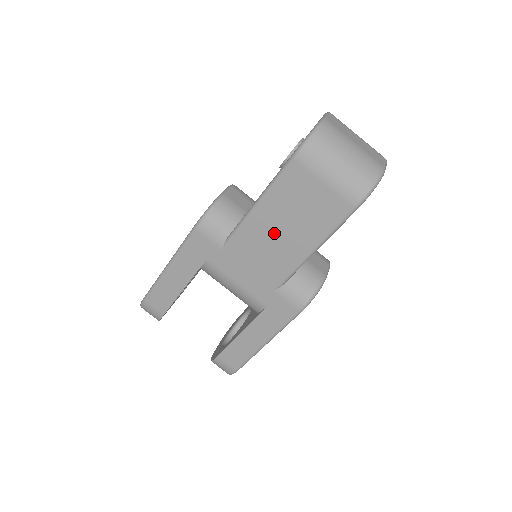
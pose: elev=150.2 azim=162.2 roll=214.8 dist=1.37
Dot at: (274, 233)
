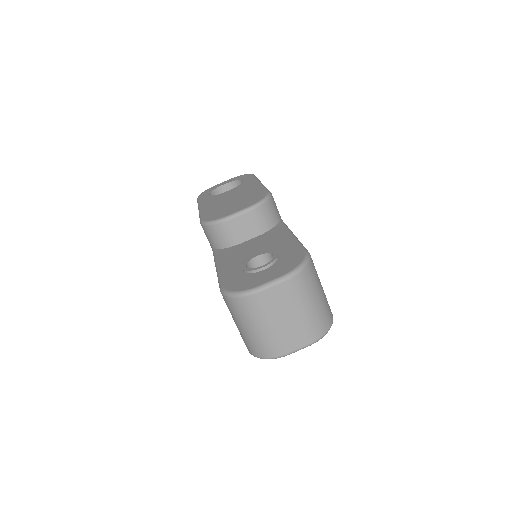
Dot at: occluded
